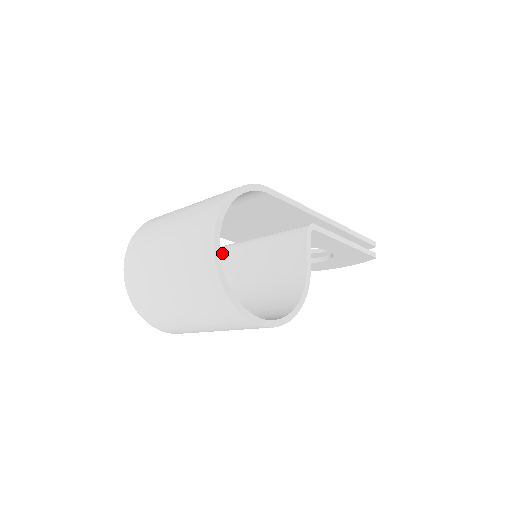
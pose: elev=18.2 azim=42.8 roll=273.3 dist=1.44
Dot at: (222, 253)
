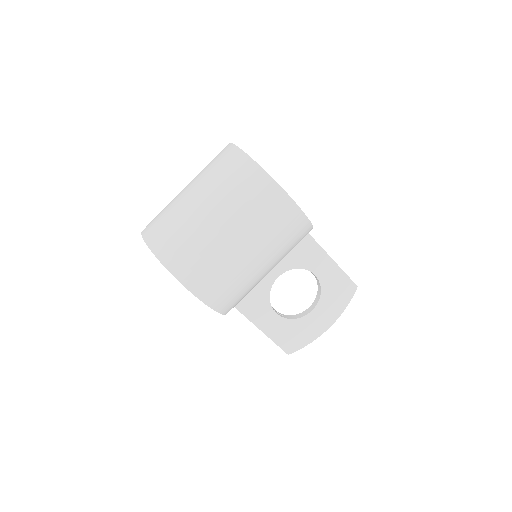
Dot at: occluded
